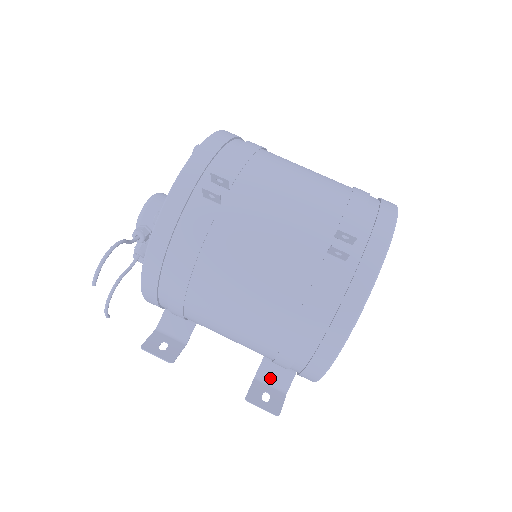
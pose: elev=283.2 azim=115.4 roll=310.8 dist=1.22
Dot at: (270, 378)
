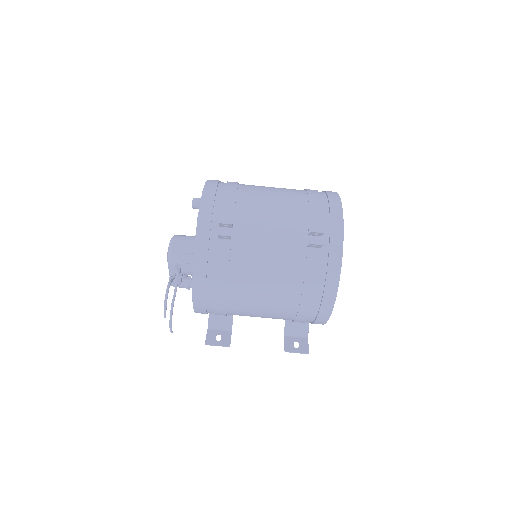
Dot at: (294, 332)
